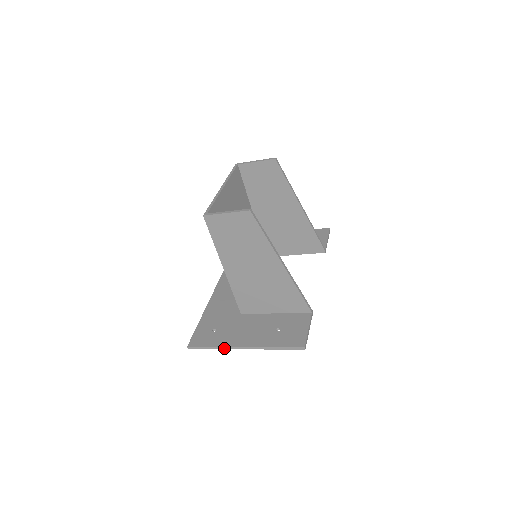
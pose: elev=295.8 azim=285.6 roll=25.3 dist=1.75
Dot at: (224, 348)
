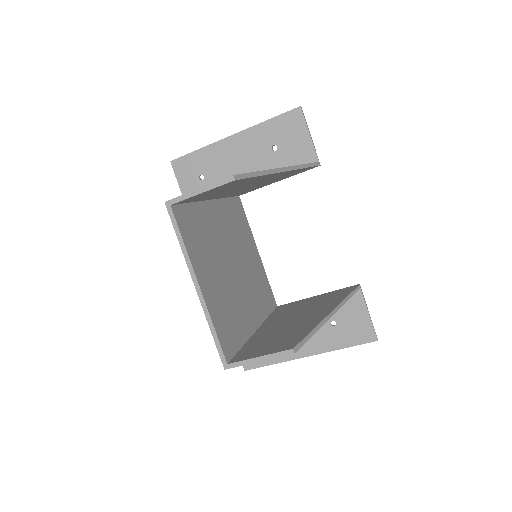
Dot at: (286, 361)
